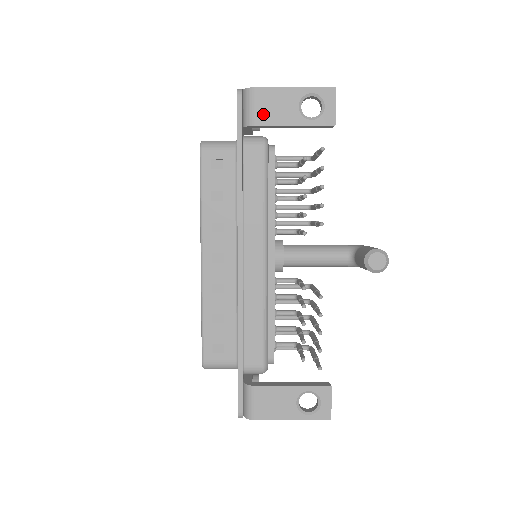
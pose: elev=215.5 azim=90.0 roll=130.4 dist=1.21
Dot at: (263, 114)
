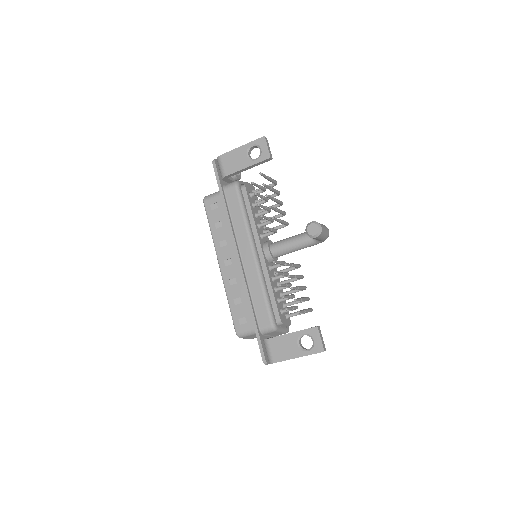
Dot at: (229, 168)
